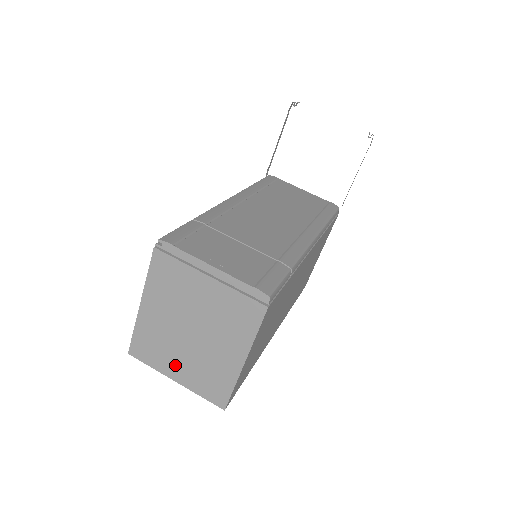
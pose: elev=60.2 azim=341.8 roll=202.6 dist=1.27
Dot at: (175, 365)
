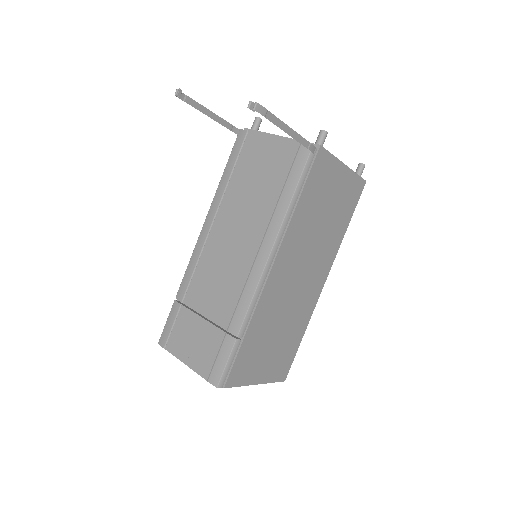
Dot at: occluded
